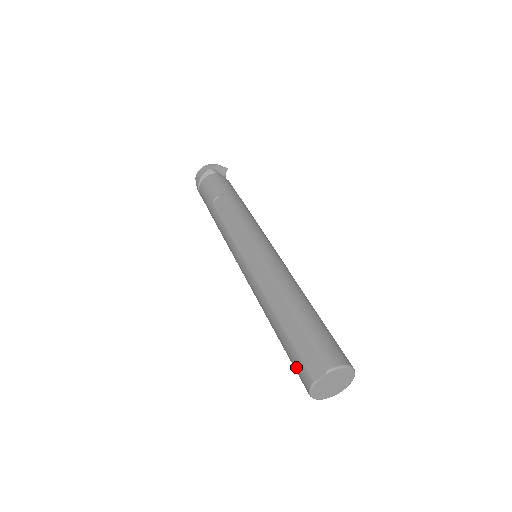
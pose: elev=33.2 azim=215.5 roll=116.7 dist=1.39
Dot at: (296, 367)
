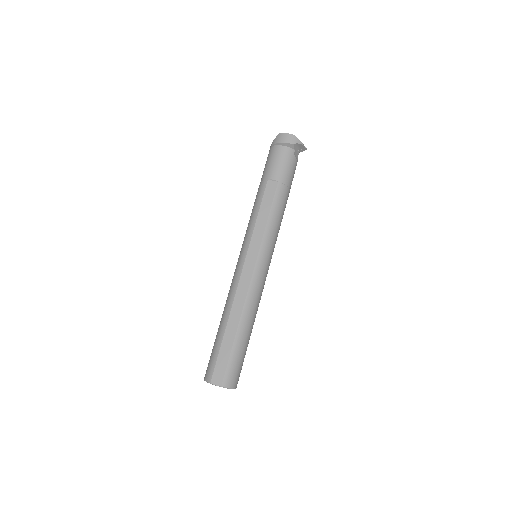
Dot at: (211, 362)
